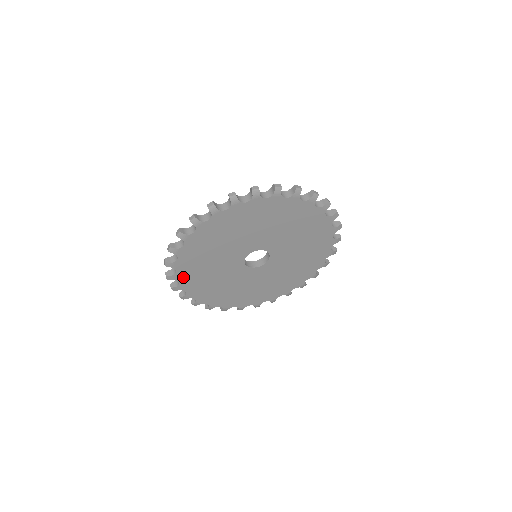
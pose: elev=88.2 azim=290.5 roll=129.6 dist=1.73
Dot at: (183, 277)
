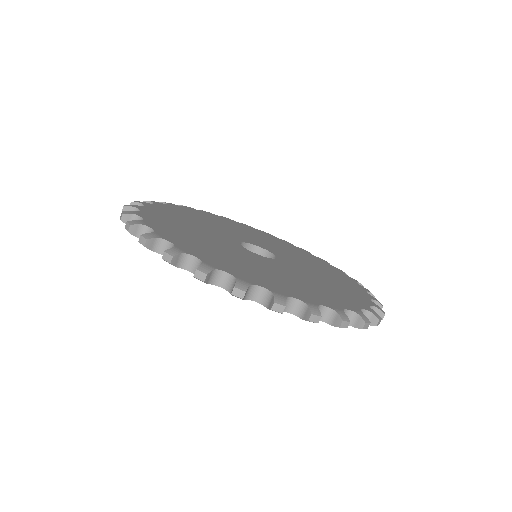
Dot at: occluded
